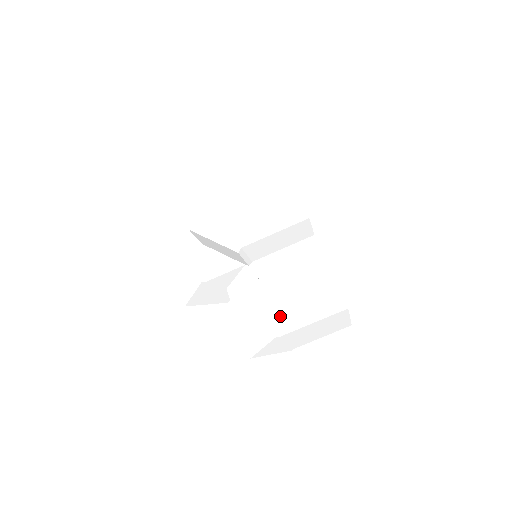
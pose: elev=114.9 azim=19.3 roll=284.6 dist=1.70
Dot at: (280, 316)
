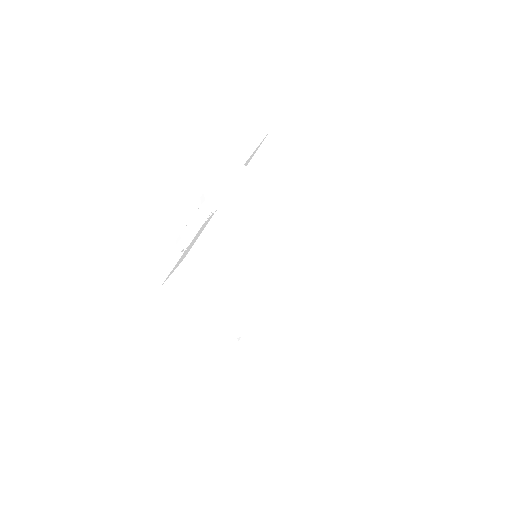
Dot at: (312, 337)
